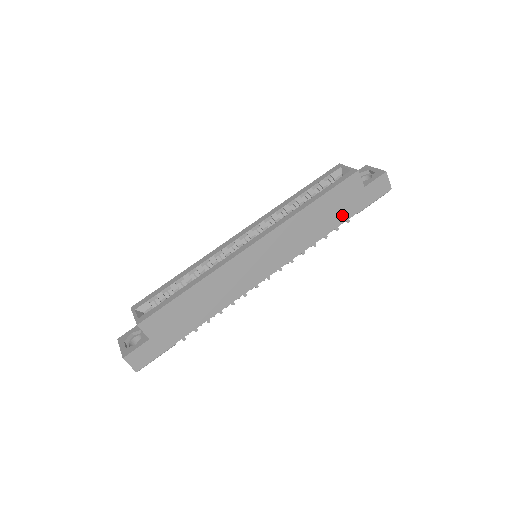
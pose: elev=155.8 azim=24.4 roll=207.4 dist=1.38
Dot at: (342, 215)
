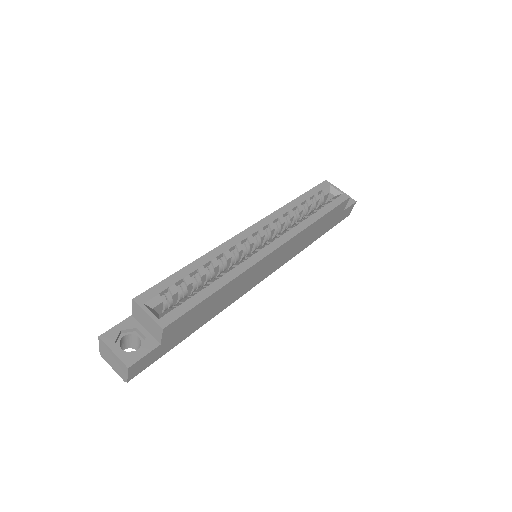
Dot at: (322, 231)
